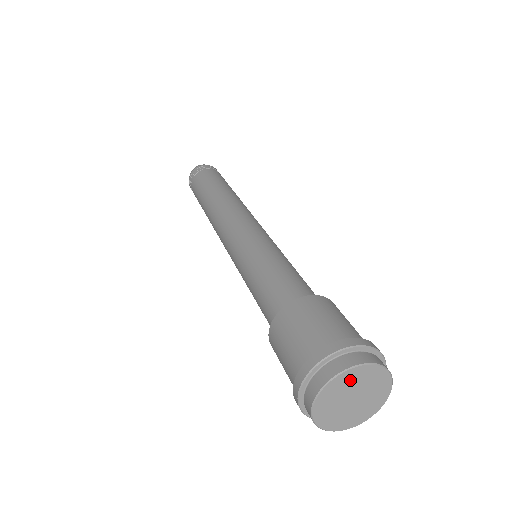
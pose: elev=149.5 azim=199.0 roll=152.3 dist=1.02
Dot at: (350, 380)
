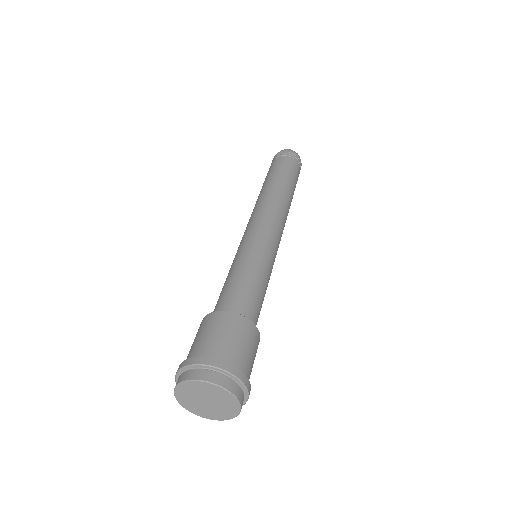
Dot at: (220, 395)
